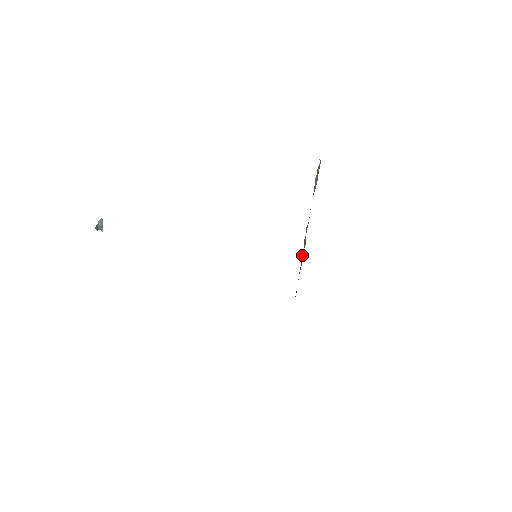
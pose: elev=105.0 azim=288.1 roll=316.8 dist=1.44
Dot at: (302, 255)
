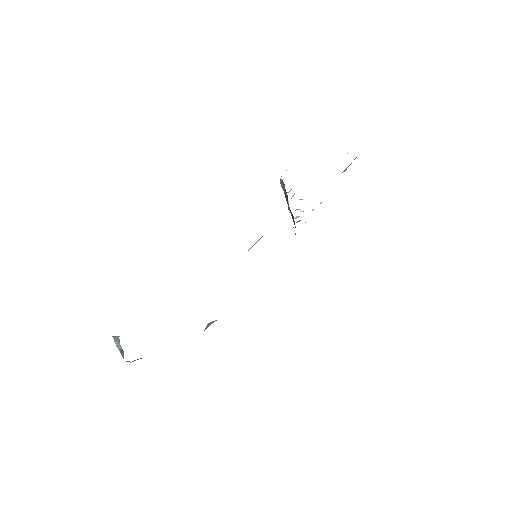
Dot at: occluded
